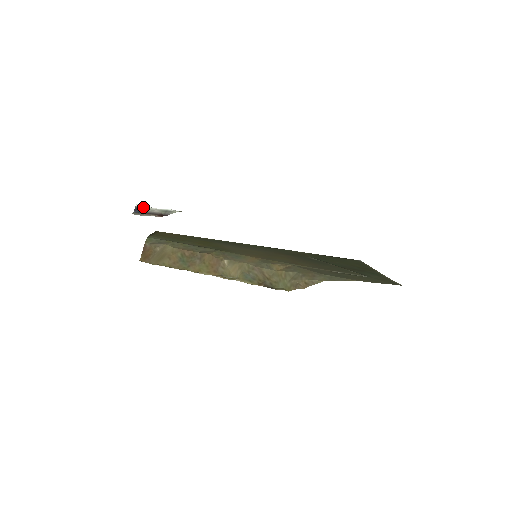
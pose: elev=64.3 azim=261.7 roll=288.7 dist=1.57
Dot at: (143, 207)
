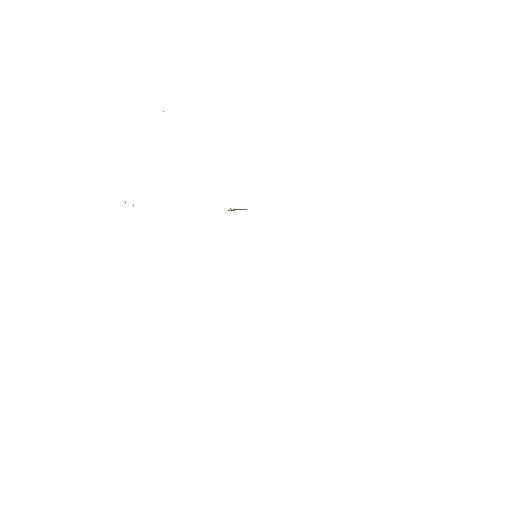
Dot at: occluded
